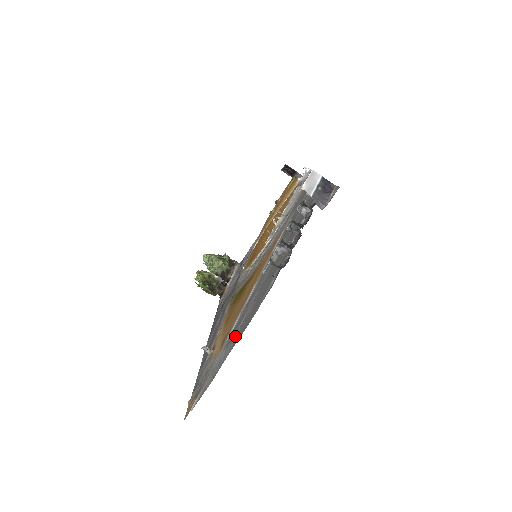
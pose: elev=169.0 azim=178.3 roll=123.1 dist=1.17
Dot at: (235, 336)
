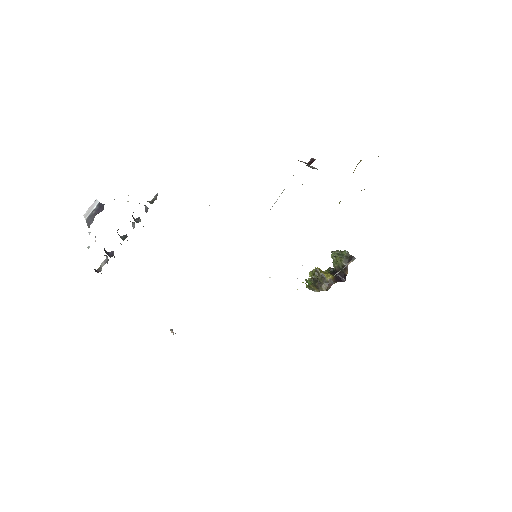
Dot at: occluded
